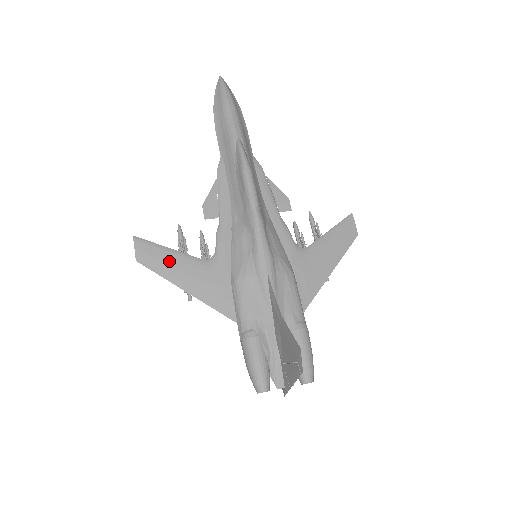
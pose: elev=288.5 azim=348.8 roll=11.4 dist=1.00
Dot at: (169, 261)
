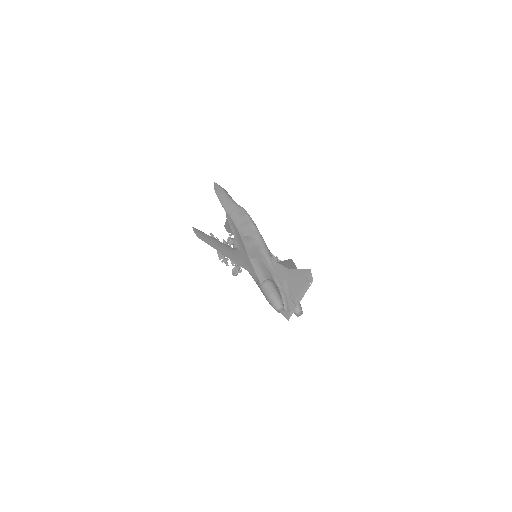
Dot at: (215, 242)
